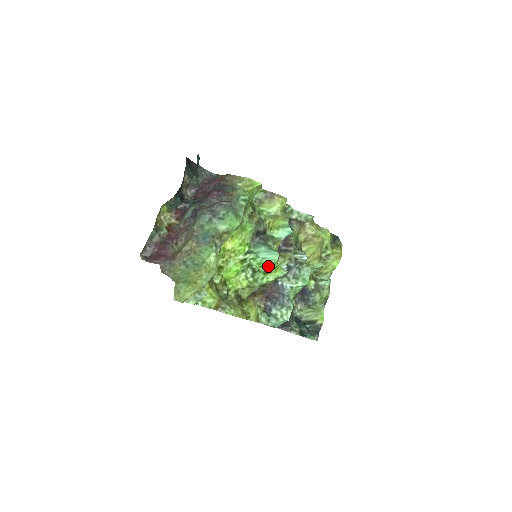
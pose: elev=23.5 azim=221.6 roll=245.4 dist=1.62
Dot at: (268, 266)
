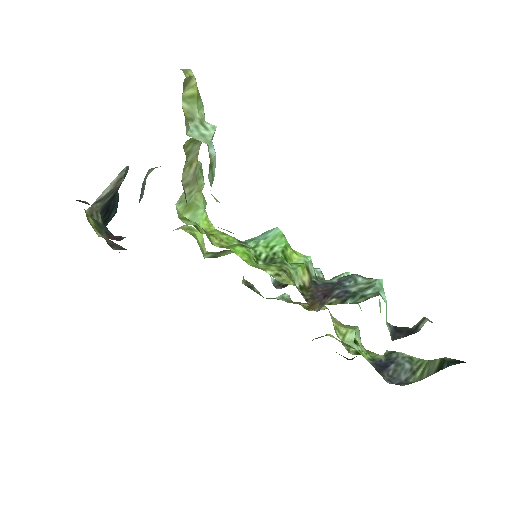
Dot at: (279, 242)
